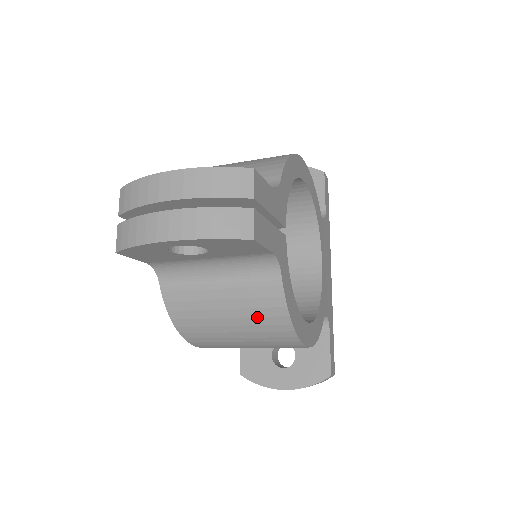
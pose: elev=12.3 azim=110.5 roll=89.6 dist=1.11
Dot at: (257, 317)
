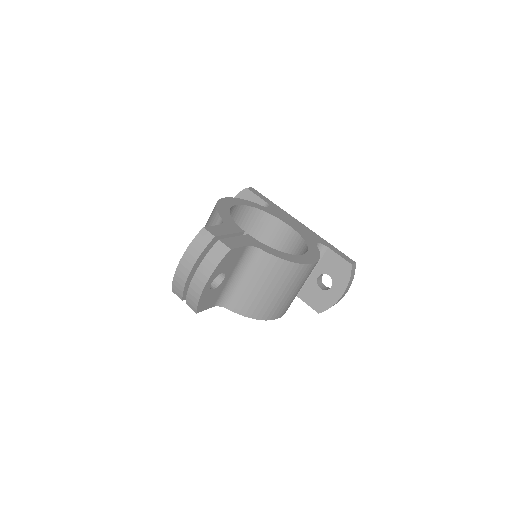
Dot at: (275, 275)
